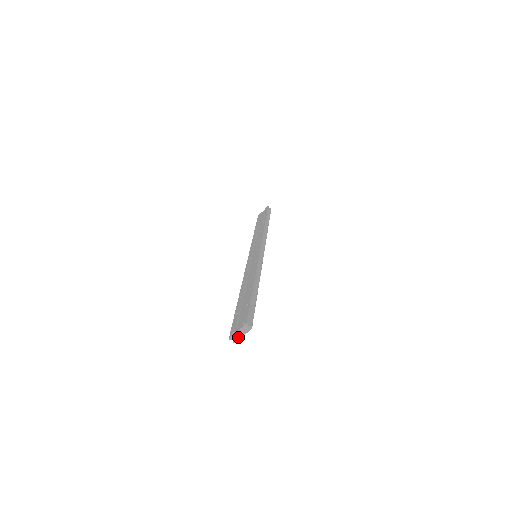
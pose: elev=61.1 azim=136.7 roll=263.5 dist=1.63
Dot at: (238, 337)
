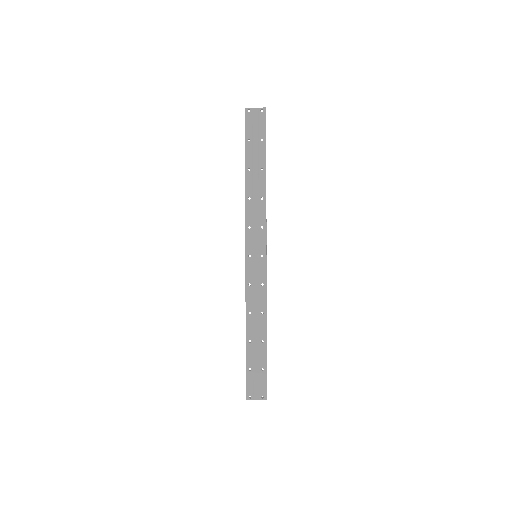
Dot at: (253, 399)
